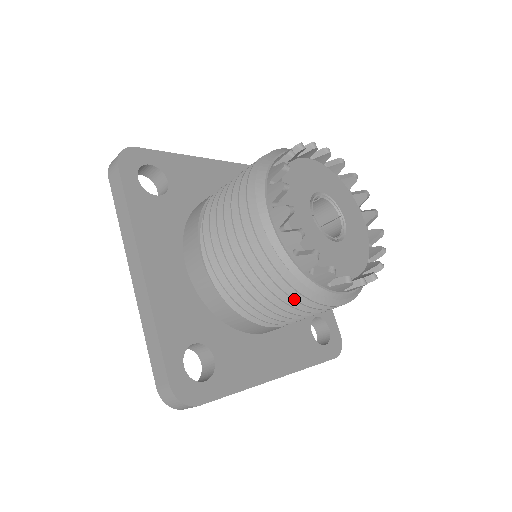
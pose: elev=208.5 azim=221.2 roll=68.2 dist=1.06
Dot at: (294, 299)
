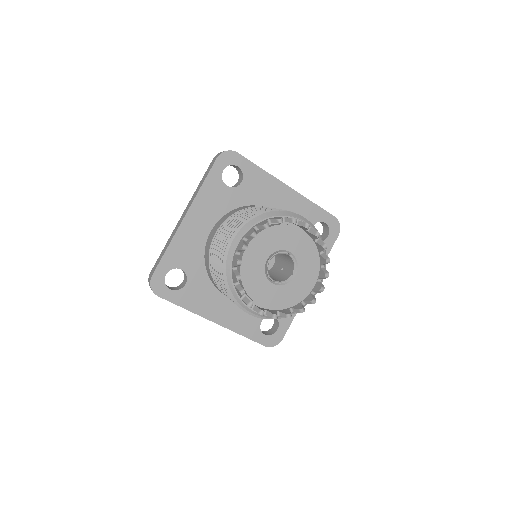
Dot at: (225, 290)
